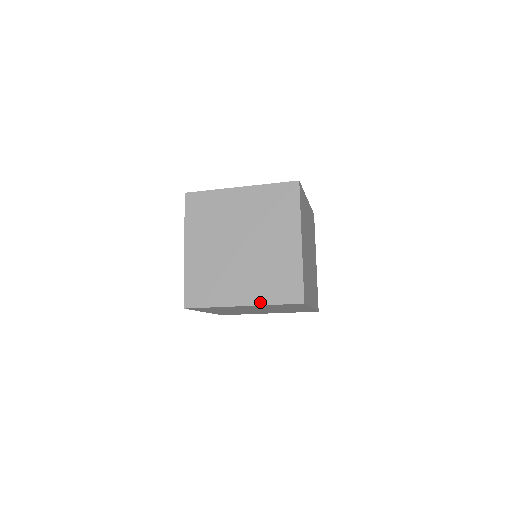
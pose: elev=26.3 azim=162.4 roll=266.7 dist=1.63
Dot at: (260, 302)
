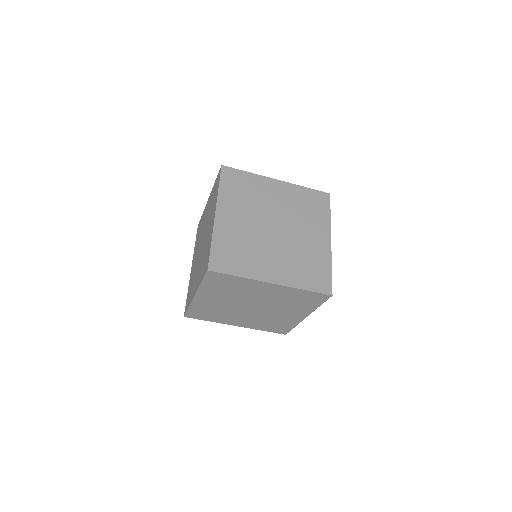
Dot at: (198, 286)
